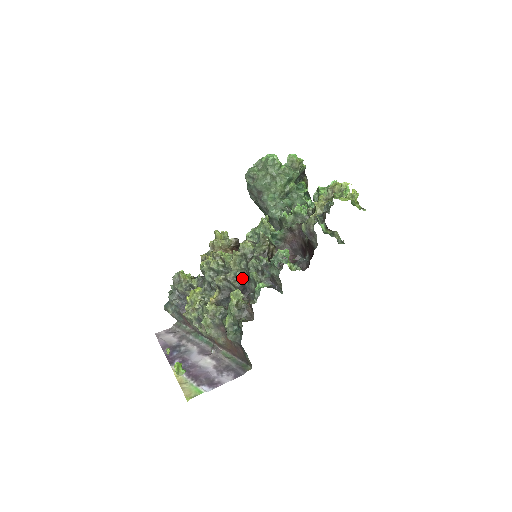
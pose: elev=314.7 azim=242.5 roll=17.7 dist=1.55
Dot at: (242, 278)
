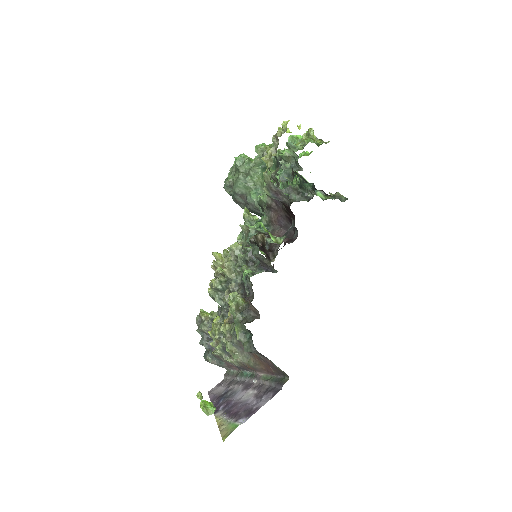
Dot at: (241, 281)
